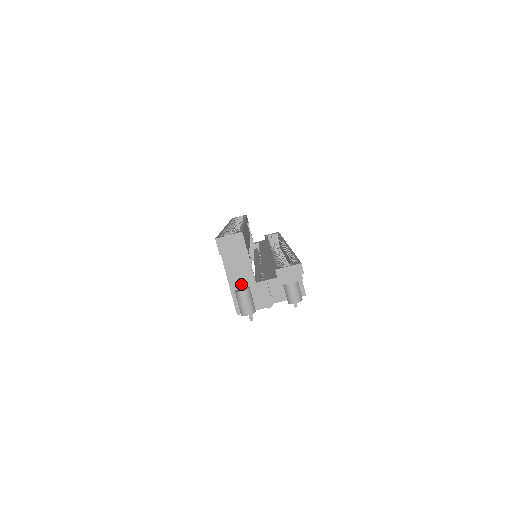
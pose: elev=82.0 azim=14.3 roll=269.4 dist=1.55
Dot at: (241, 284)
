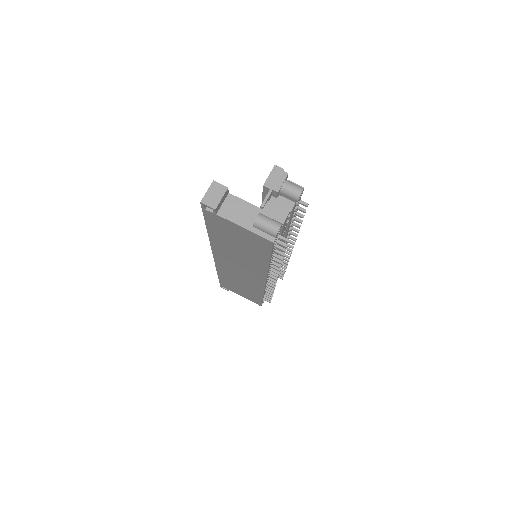
Dot at: (252, 219)
